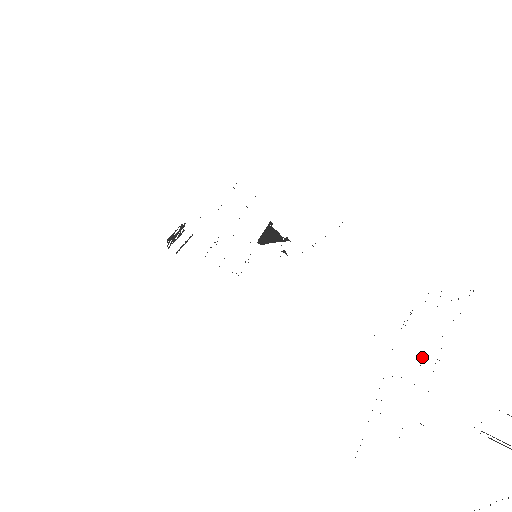
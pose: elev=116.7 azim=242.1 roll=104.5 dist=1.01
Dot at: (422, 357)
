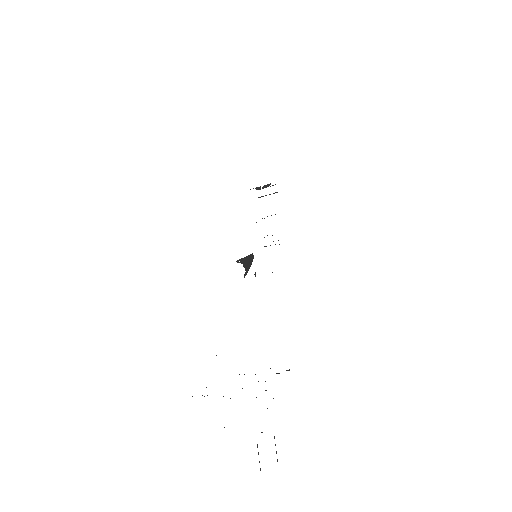
Dot at: occluded
